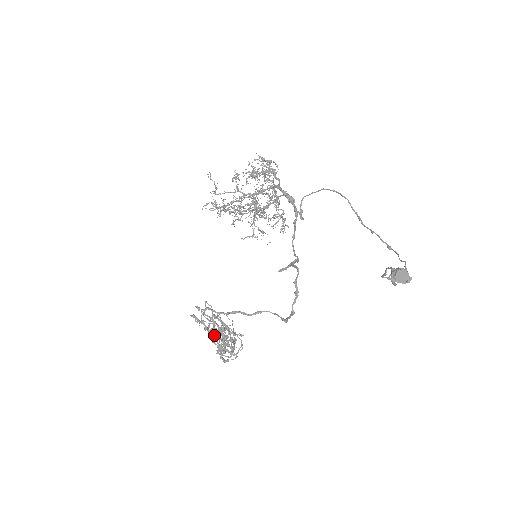
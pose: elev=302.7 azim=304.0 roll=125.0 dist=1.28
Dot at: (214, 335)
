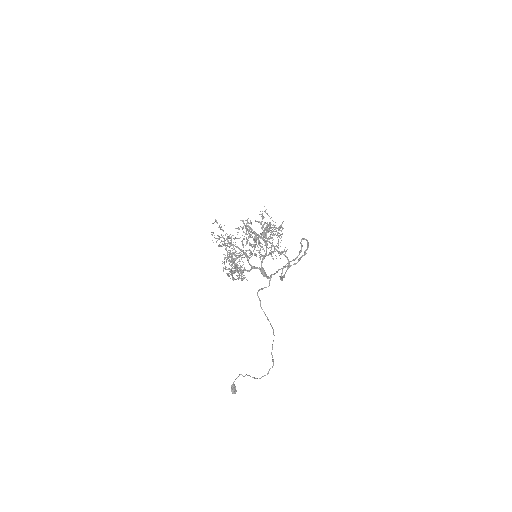
Dot at: occluded
